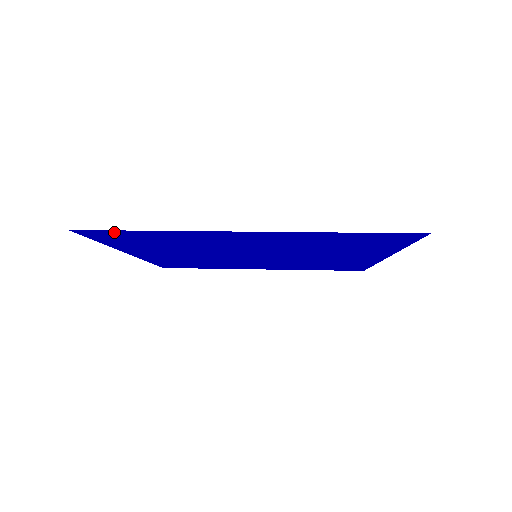
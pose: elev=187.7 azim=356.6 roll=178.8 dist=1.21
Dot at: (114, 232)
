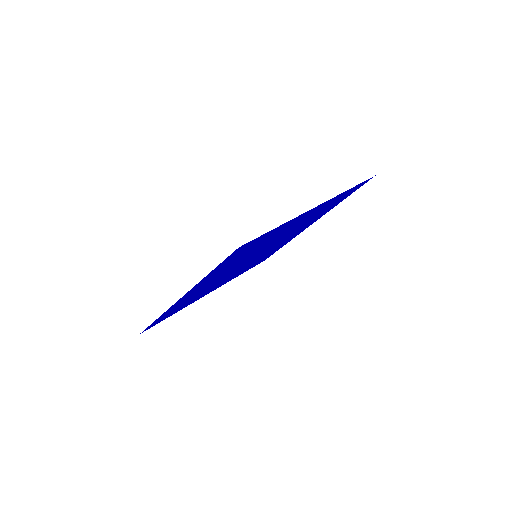
Dot at: (256, 239)
